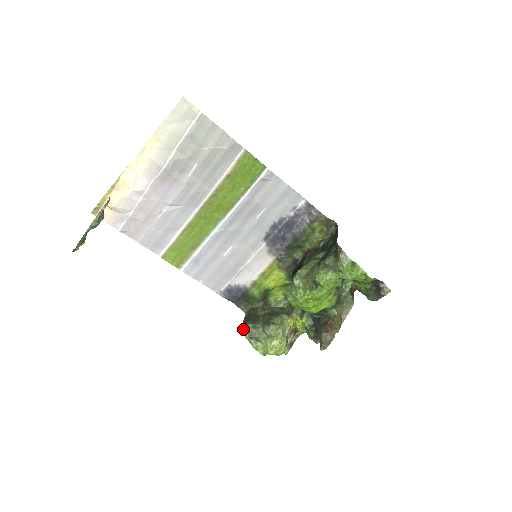
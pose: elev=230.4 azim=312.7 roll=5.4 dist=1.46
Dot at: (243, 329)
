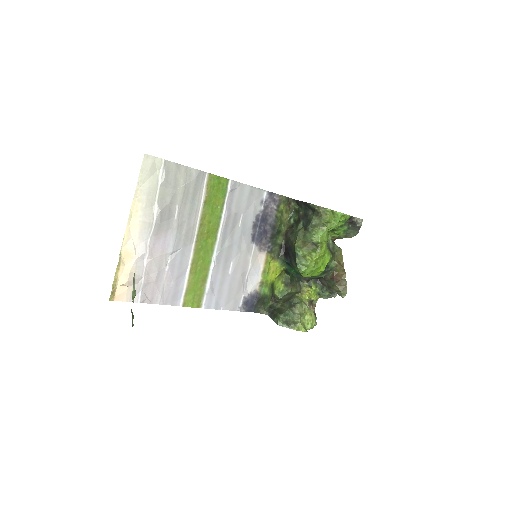
Dot at: (279, 322)
